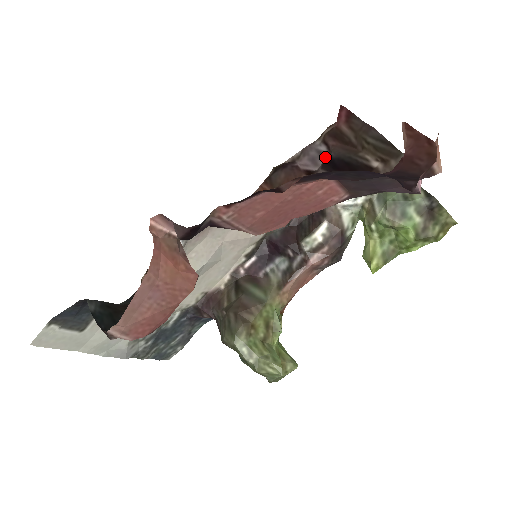
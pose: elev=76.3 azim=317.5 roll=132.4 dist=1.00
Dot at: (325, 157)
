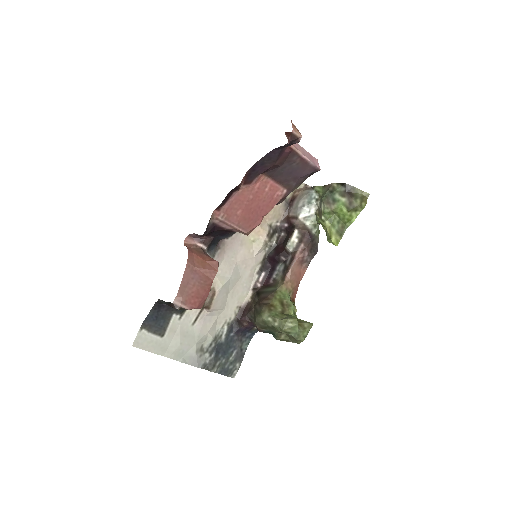
Dot at: occluded
